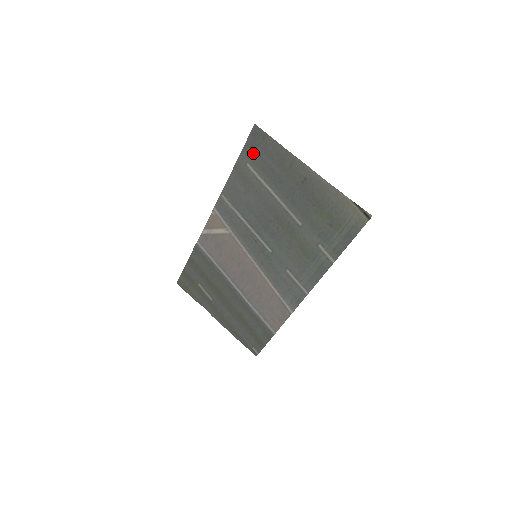
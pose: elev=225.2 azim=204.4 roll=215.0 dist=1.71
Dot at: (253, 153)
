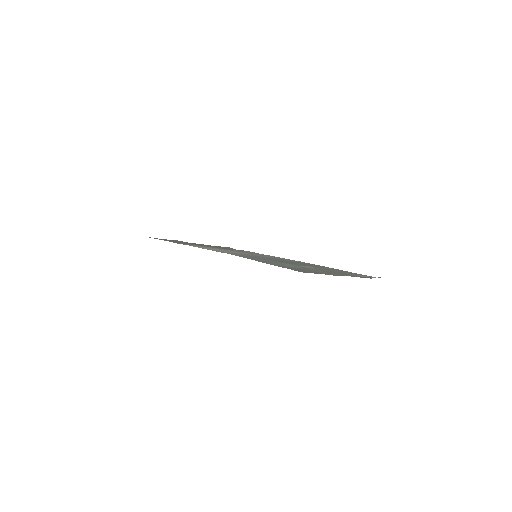
Dot at: occluded
